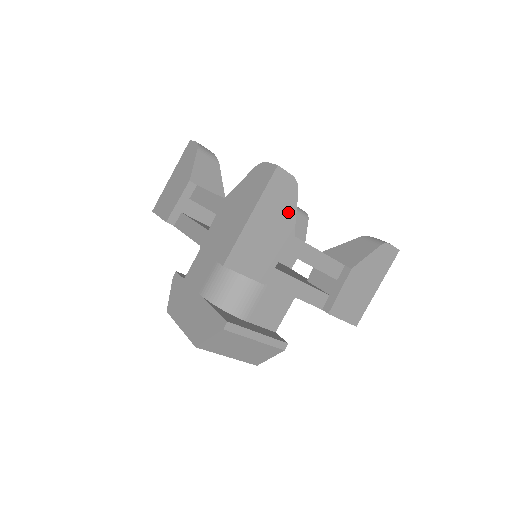
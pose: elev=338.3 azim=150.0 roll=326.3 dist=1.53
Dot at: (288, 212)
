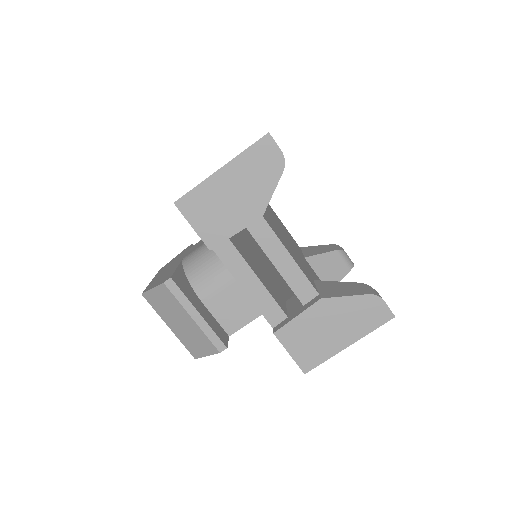
Dot at: (264, 188)
